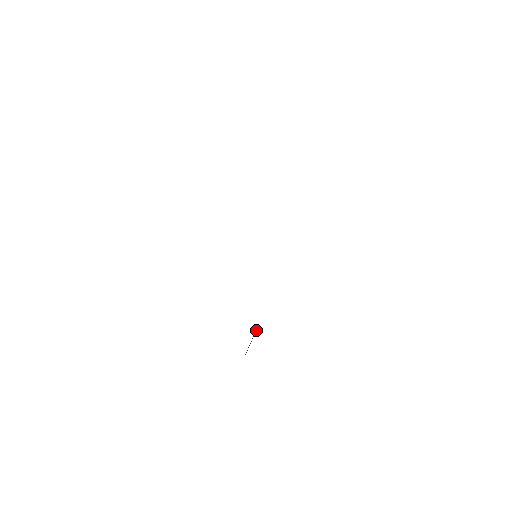
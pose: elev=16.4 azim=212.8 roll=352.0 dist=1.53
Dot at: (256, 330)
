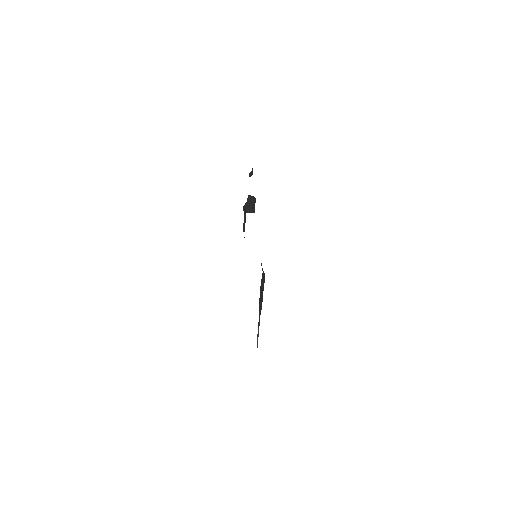
Dot at: (259, 325)
